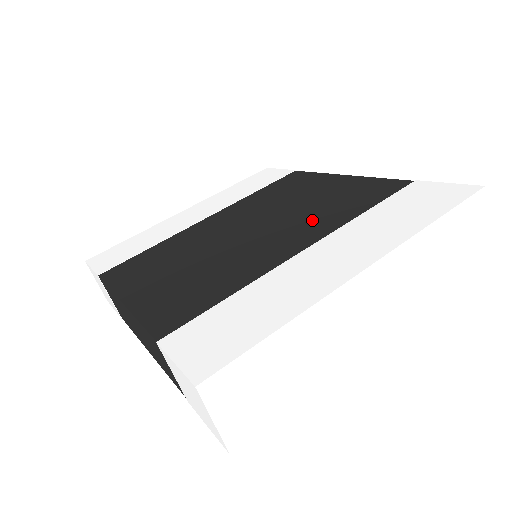
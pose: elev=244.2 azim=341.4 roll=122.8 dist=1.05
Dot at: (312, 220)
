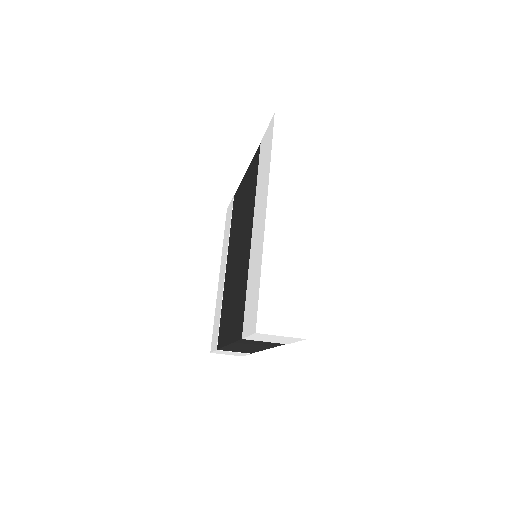
Dot at: (248, 215)
